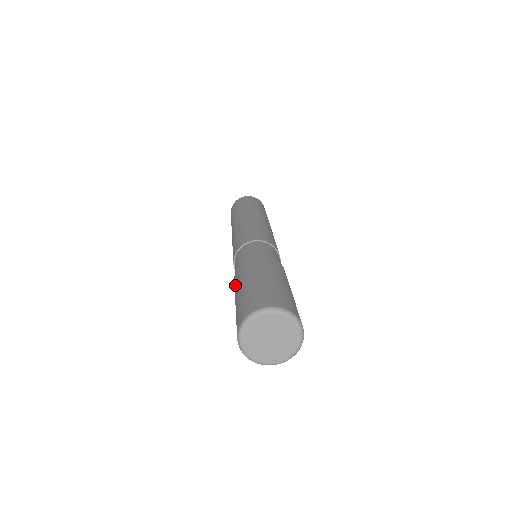
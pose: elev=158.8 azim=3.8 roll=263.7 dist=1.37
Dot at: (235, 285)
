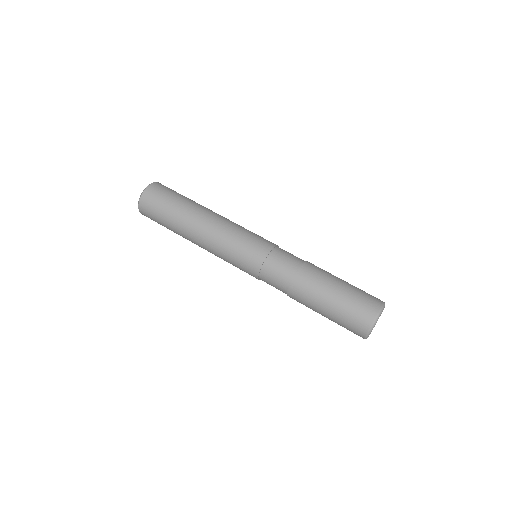
Dot at: (310, 293)
